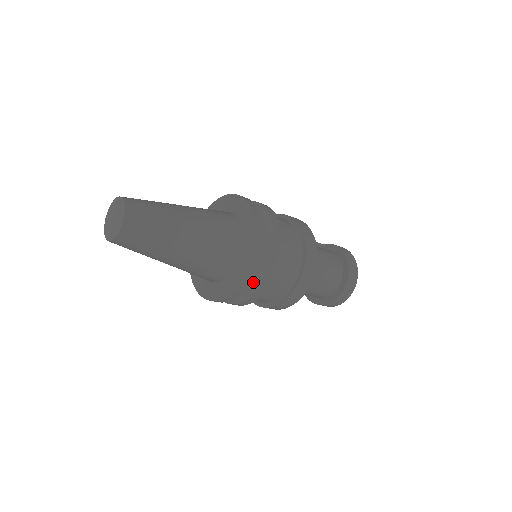
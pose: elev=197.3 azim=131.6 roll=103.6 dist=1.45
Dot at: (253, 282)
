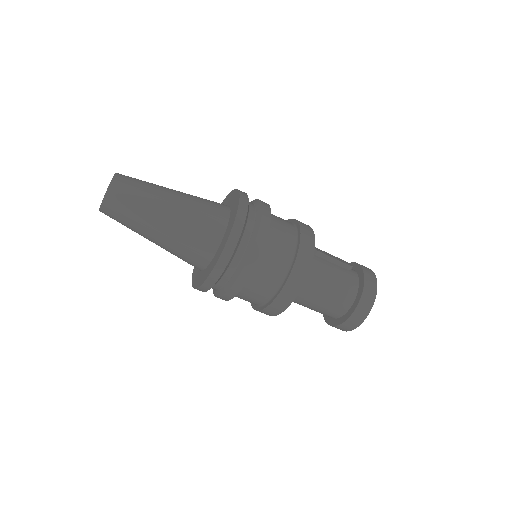
Dot at: (222, 285)
